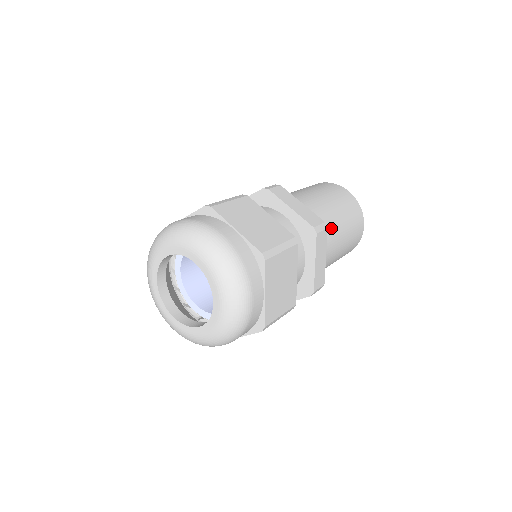
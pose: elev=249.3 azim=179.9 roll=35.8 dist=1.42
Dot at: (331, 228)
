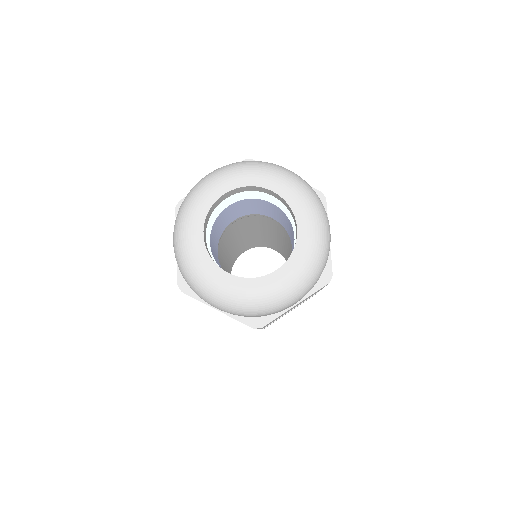
Dot at: occluded
